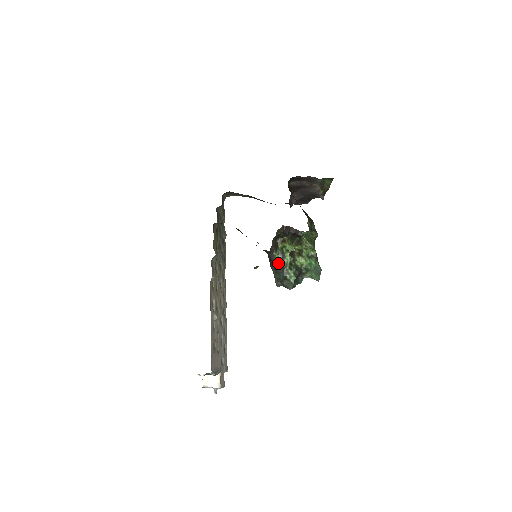
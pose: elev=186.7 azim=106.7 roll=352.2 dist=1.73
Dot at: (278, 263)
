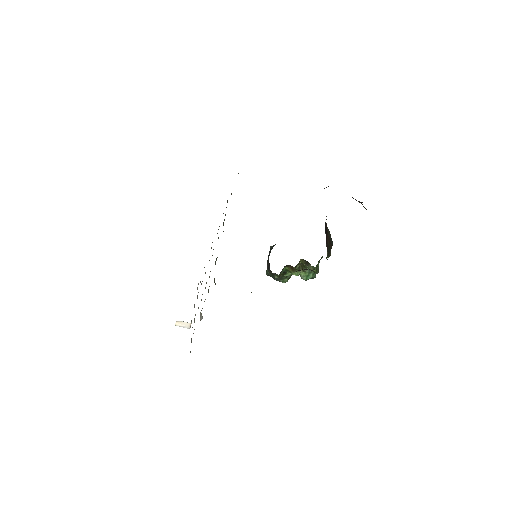
Dot at: occluded
